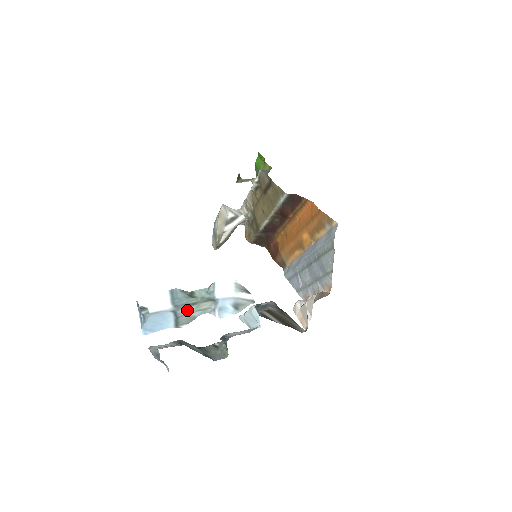
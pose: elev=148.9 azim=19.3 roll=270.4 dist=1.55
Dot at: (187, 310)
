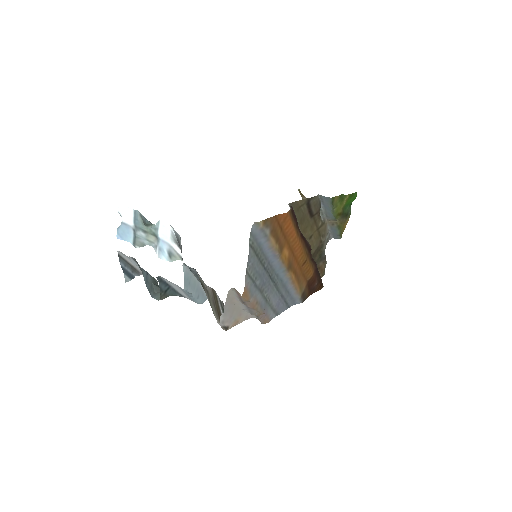
Dot at: (141, 235)
